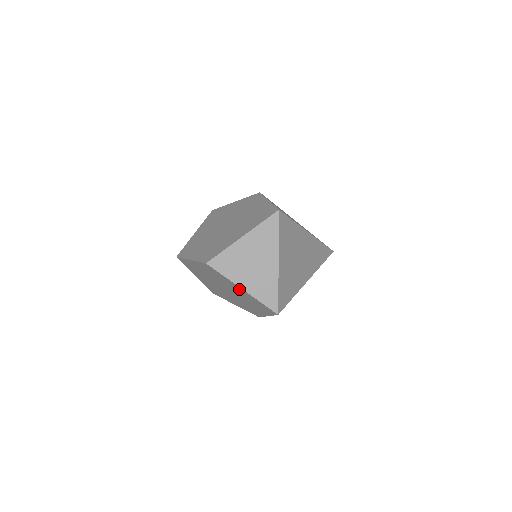
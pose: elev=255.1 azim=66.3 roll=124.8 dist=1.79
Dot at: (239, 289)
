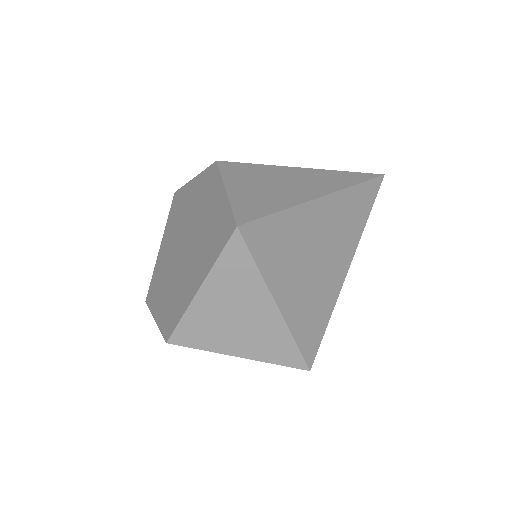
Dot at: occluded
